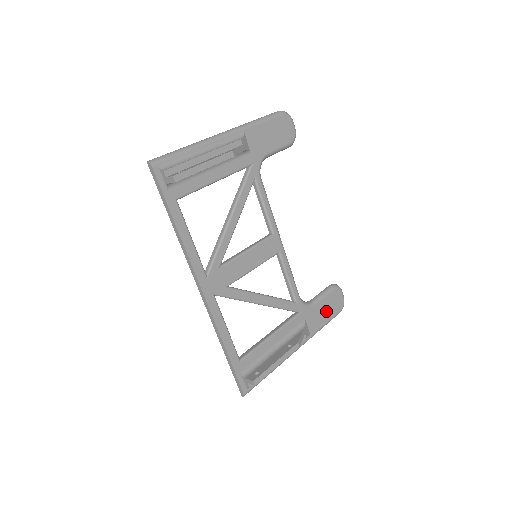
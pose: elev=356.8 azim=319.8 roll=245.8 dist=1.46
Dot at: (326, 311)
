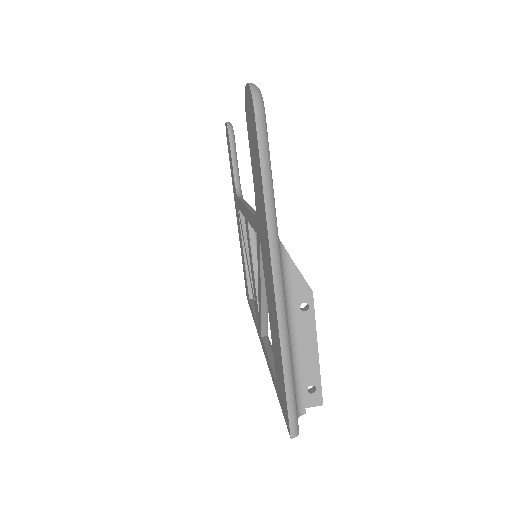
Dot at: occluded
